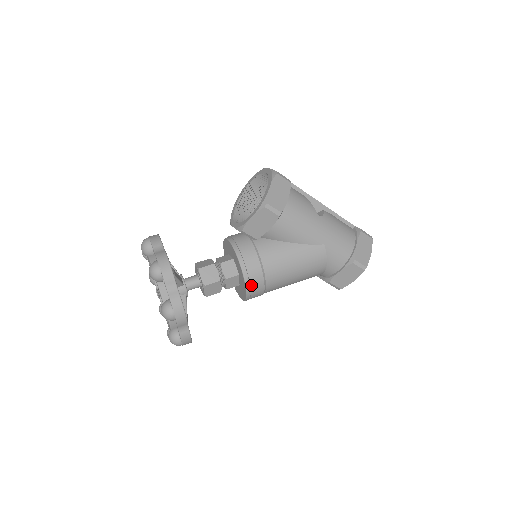
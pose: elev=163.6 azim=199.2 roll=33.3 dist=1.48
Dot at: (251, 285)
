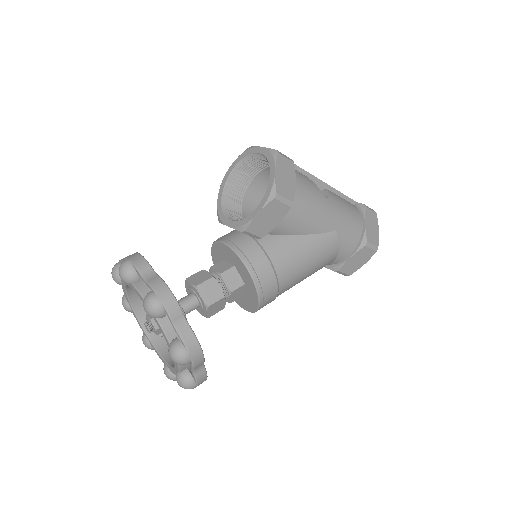
Dot at: (264, 295)
